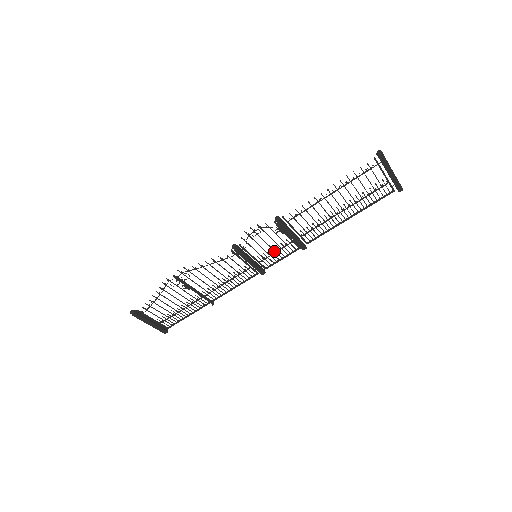
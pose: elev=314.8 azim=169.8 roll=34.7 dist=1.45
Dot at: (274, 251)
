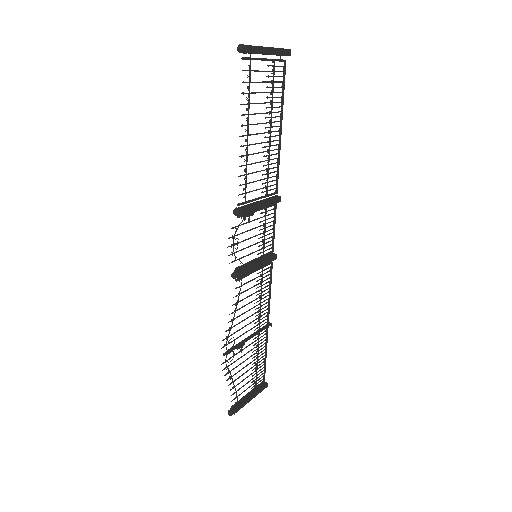
Dot at: (263, 234)
